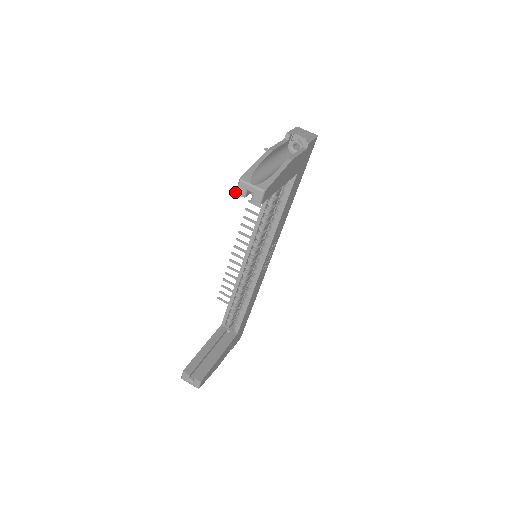
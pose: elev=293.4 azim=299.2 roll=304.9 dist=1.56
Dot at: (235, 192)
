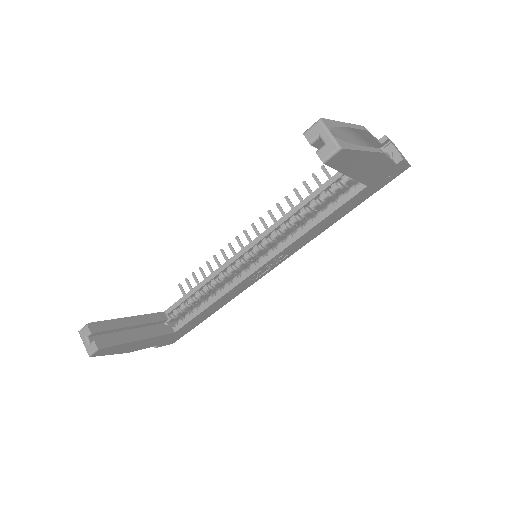
Dot at: occluded
